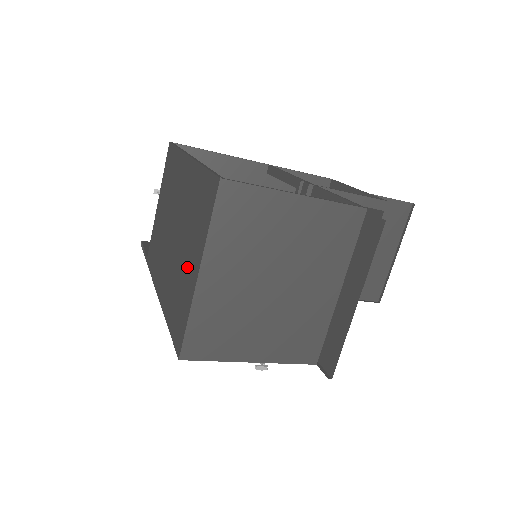
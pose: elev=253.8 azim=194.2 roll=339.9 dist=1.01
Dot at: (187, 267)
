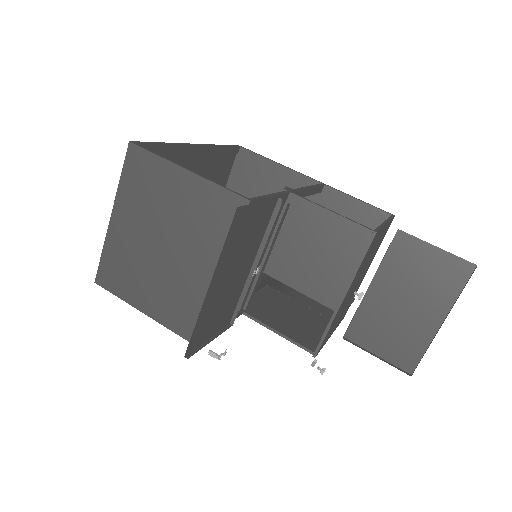
Dot at: occluded
